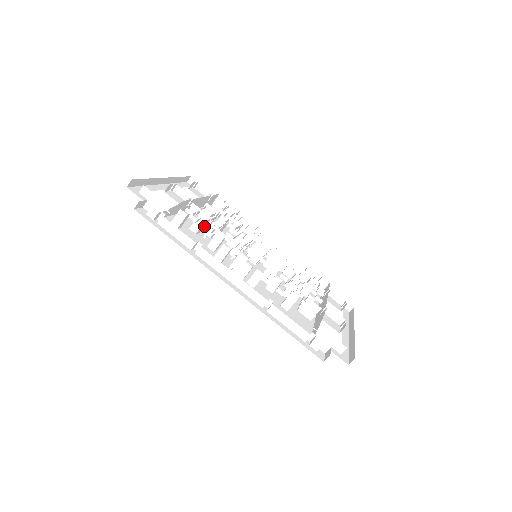
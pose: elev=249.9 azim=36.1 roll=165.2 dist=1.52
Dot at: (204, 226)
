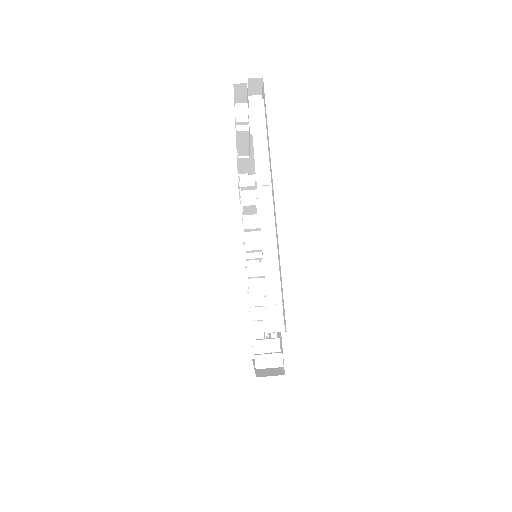
Dot at: occluded
